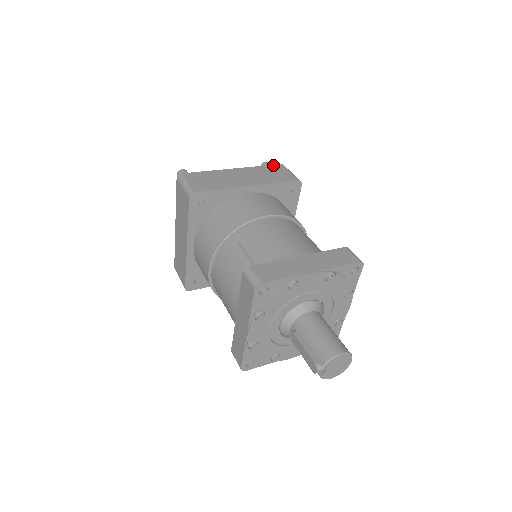
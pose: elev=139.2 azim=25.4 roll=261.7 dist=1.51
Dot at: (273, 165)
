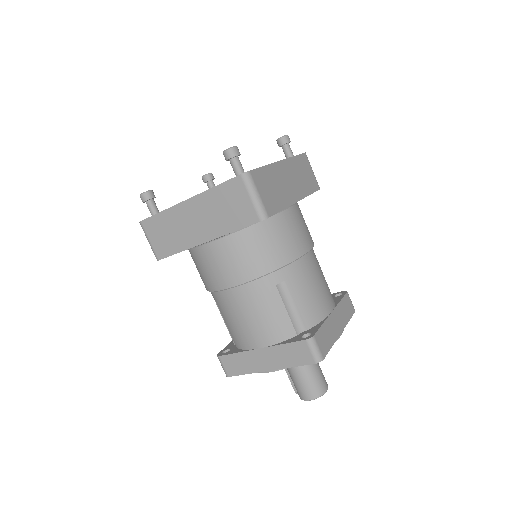
Dot at: (229, 181)
